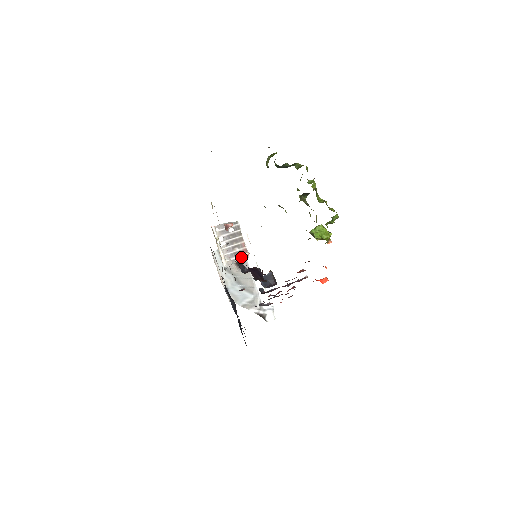
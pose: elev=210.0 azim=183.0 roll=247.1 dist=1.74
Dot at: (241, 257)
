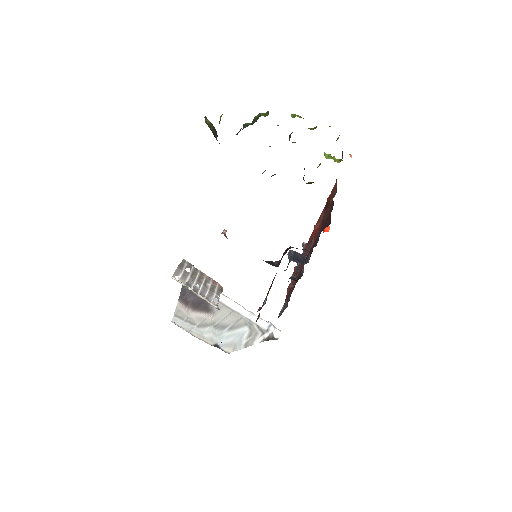
Dot at: (218, 290)
